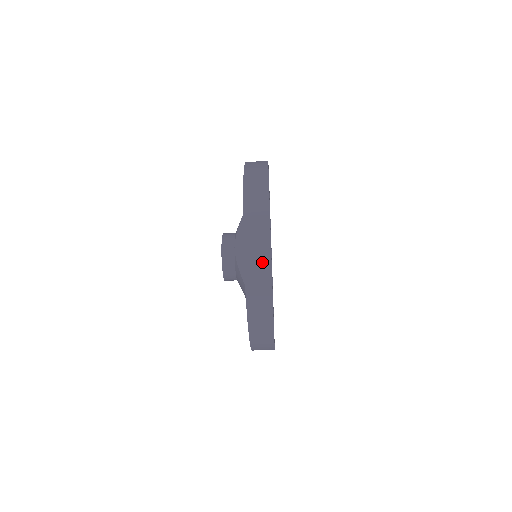
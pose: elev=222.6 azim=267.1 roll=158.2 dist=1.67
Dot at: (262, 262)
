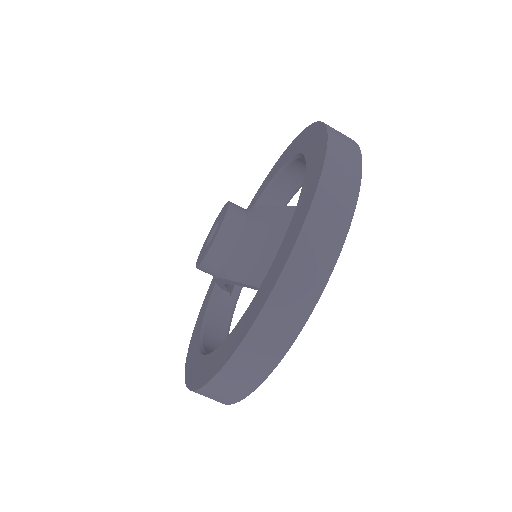
Dot at: occluded
